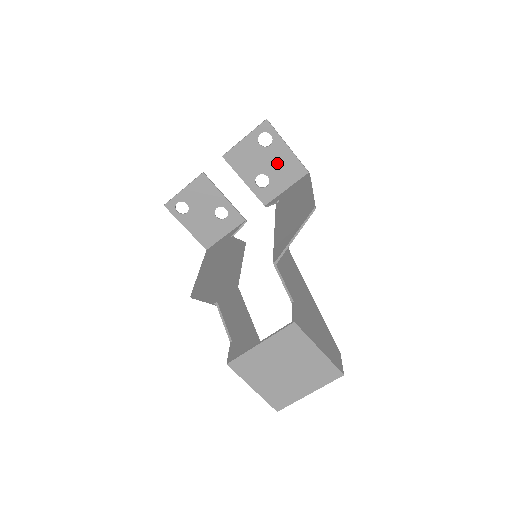
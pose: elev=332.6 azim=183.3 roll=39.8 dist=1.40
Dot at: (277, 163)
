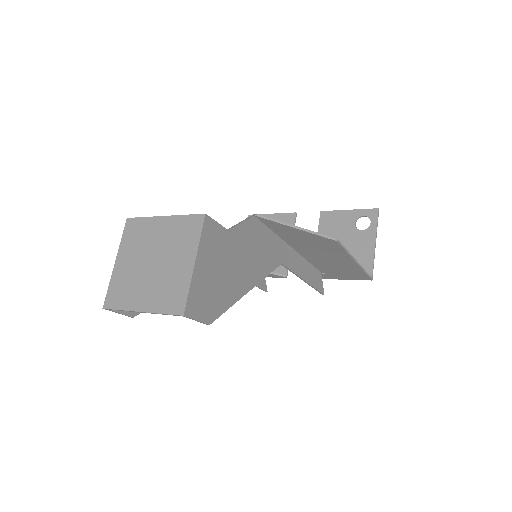
Dot at: (354, 249)
